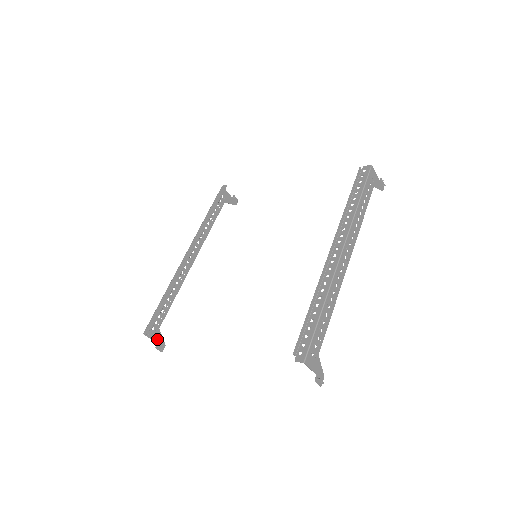
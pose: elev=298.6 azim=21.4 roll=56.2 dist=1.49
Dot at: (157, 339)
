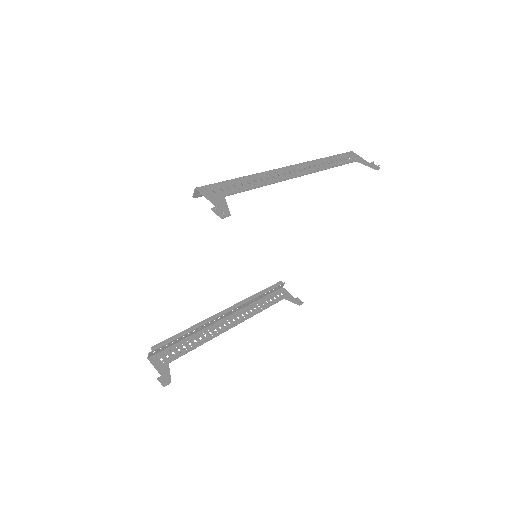
Dot at: (163, 371)
